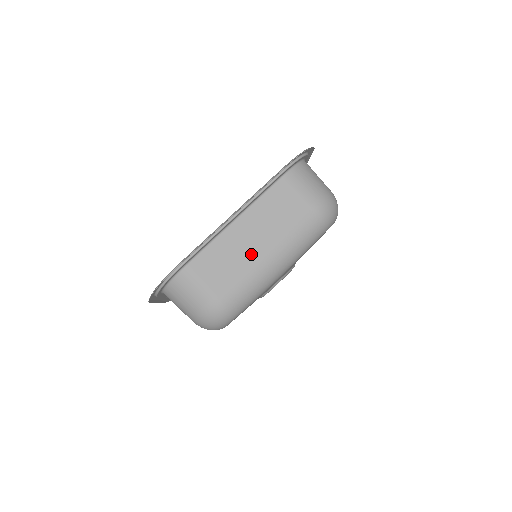
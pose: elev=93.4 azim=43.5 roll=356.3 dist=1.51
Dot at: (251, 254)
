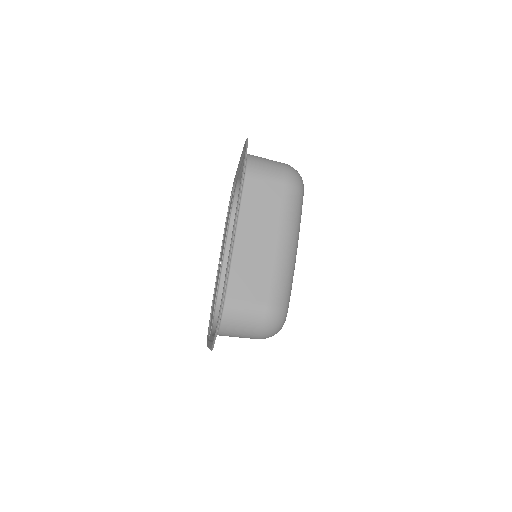
Dot at: (266, 252)
